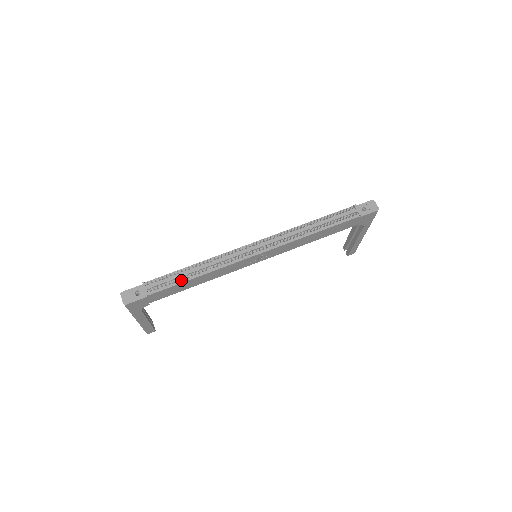
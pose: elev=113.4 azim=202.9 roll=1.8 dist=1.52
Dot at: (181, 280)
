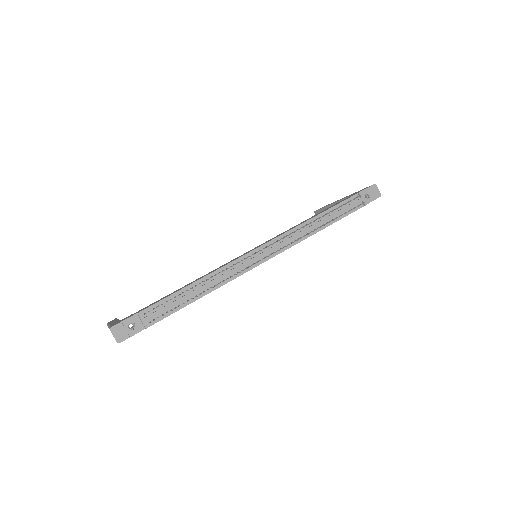
Dot at: occluded
